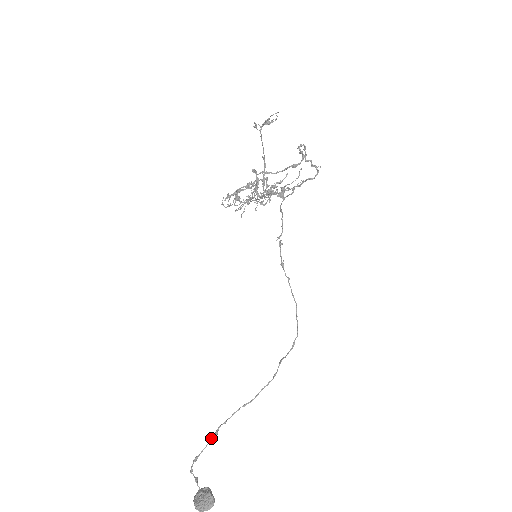
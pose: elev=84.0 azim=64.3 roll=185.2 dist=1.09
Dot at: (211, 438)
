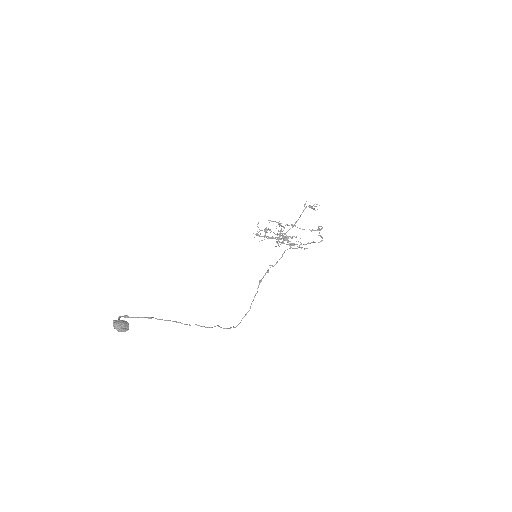
Dot at: (145, 317)
